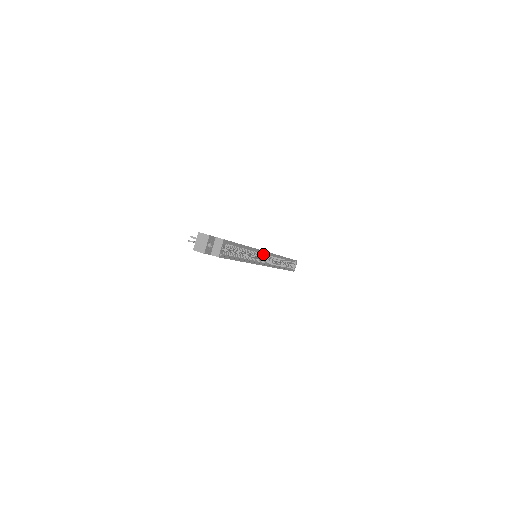
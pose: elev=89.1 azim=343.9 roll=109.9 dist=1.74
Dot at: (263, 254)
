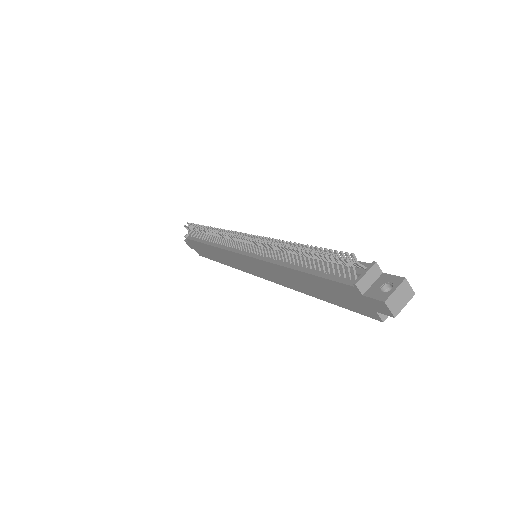
Dot at: occluded
